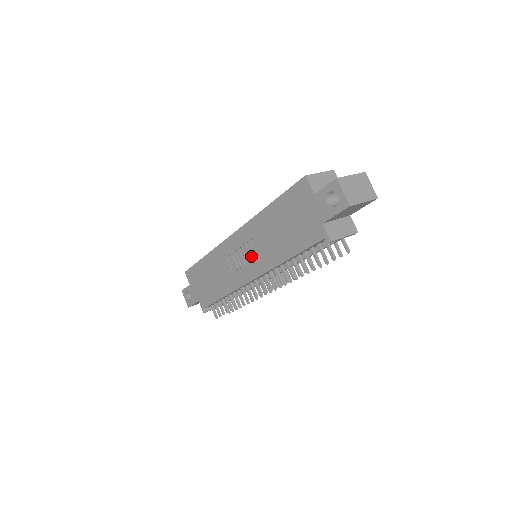
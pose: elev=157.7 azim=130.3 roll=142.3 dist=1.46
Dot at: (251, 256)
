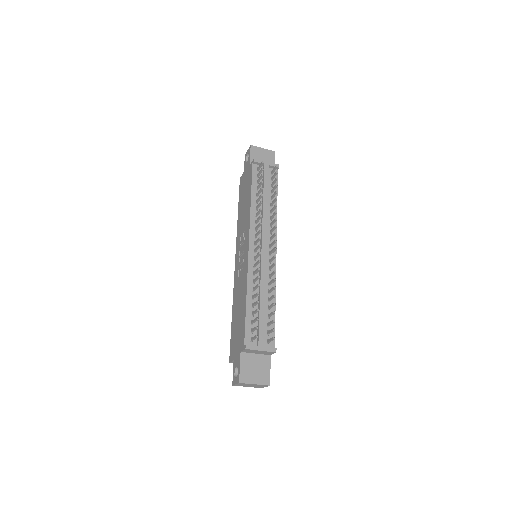
Dot at: (243, 242)
